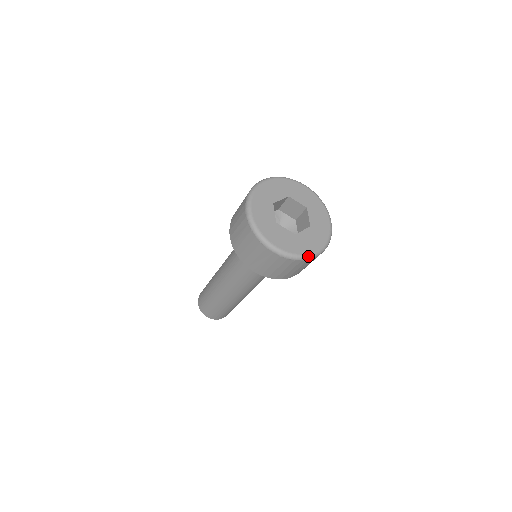
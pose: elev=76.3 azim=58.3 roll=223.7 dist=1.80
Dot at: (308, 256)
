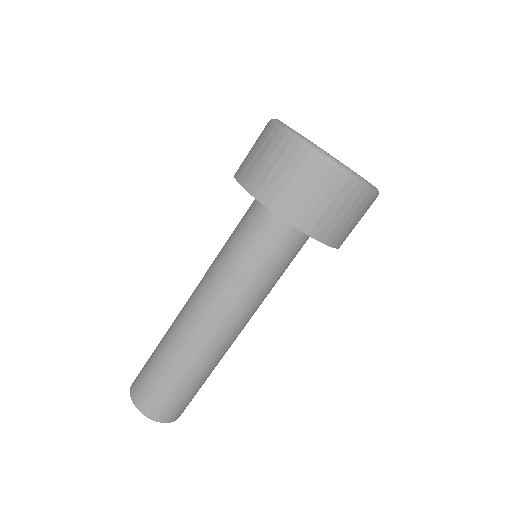
Dot at: (364, 181)
